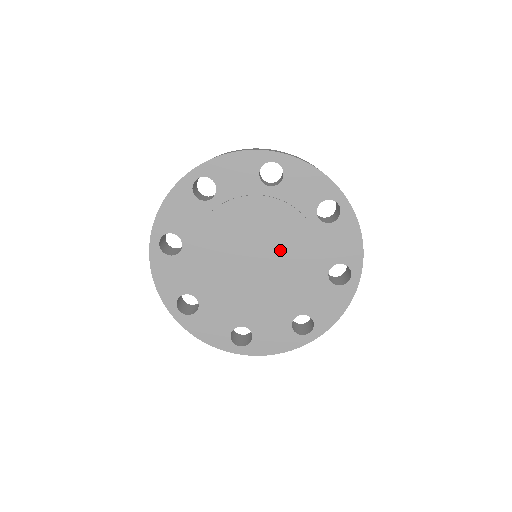
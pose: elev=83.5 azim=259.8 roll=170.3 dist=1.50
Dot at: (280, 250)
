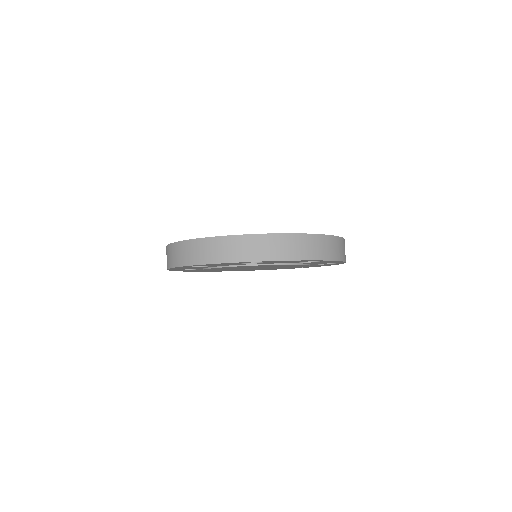
Dot at: occluded
